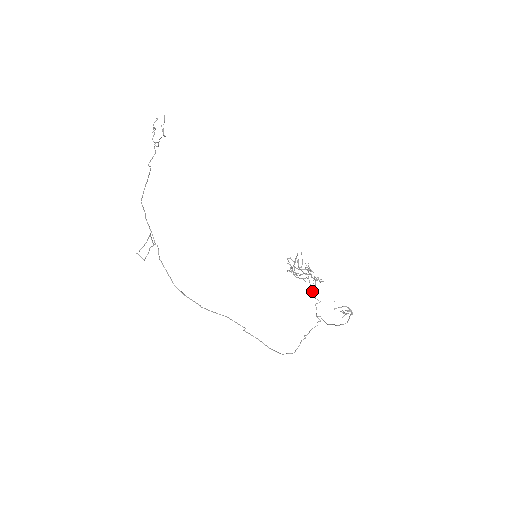
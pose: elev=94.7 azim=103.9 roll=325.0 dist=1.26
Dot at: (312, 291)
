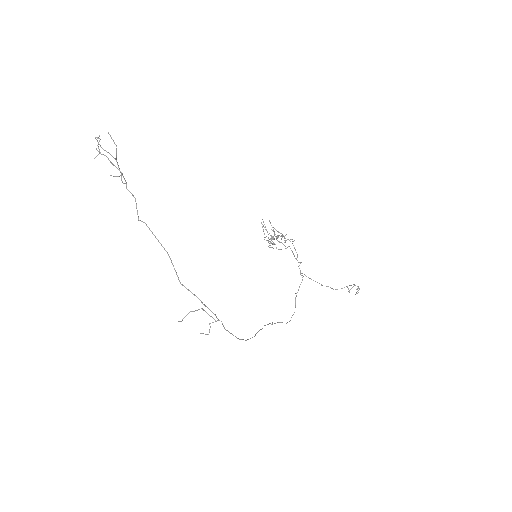
Dot at: (295, 258)
